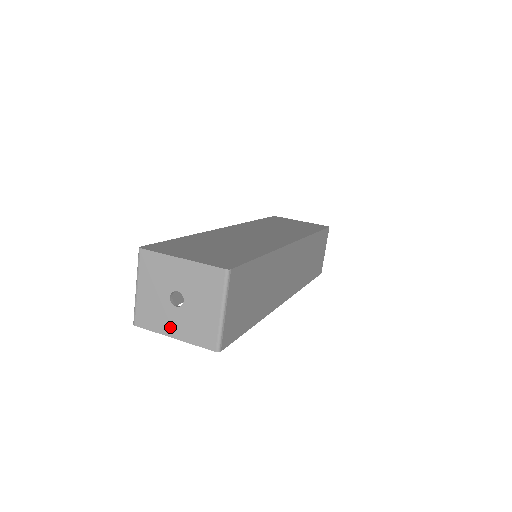
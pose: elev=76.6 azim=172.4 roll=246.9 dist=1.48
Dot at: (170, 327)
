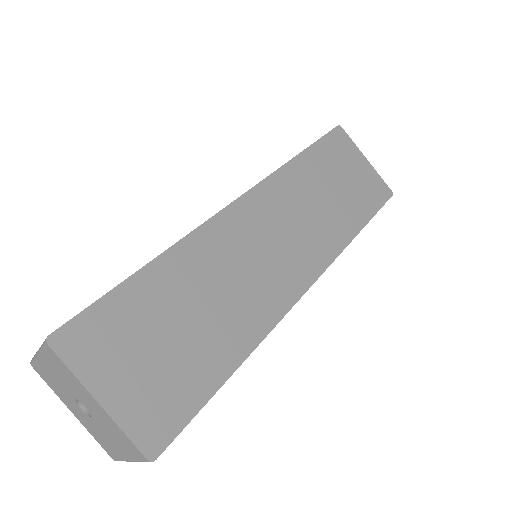
Dot at: (71, 407)
